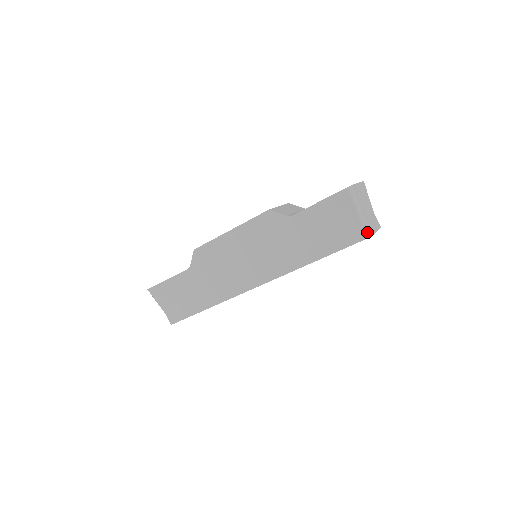
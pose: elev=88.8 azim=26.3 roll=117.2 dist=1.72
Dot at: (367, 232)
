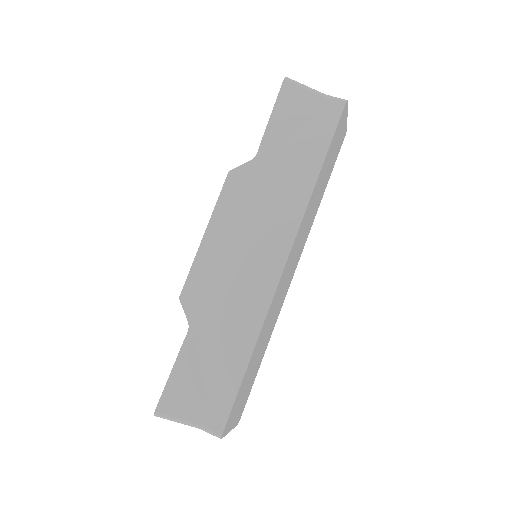
Dot at: (339, 99)
